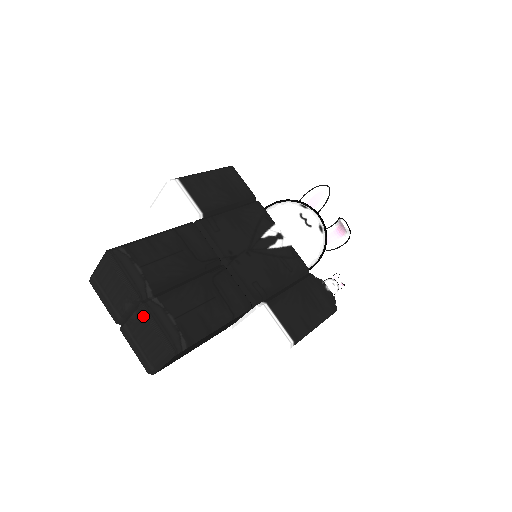
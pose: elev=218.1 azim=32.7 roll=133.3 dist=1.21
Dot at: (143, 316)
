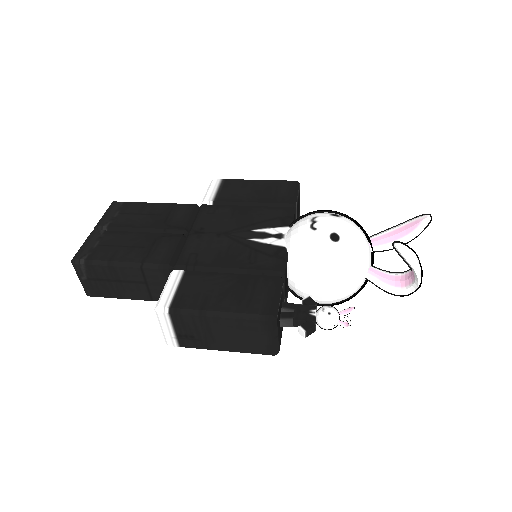
Dot at: occluded
